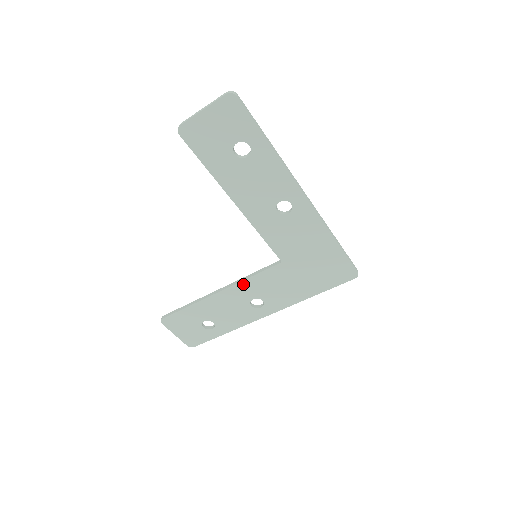
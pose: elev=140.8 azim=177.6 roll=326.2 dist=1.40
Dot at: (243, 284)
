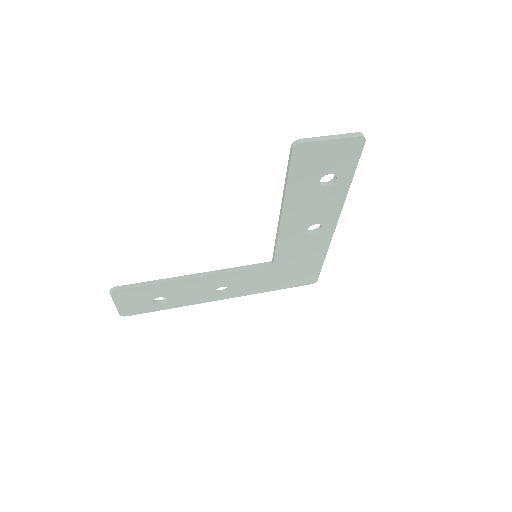
Dot at: (225, 275)
